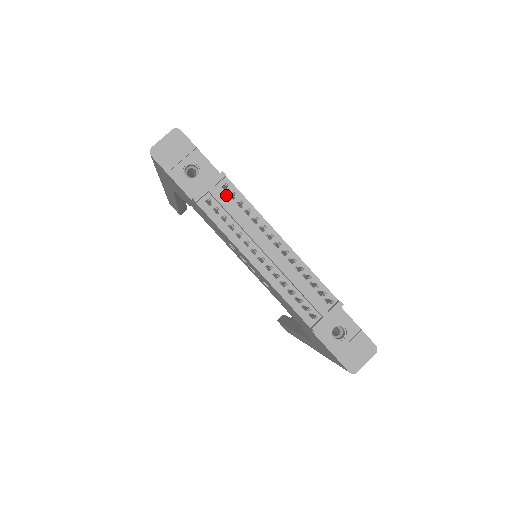
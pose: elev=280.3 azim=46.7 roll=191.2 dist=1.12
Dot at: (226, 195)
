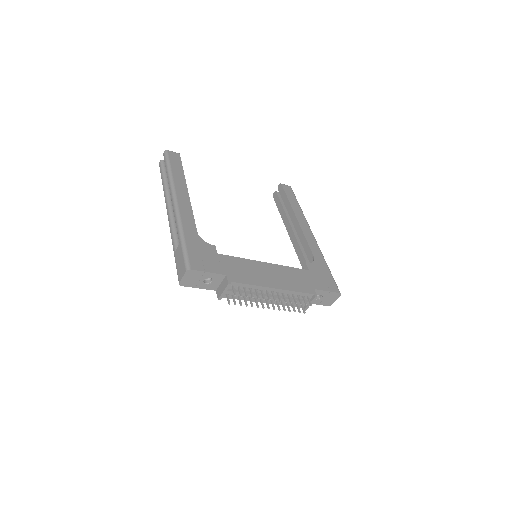
Dot at: (235, 288)
